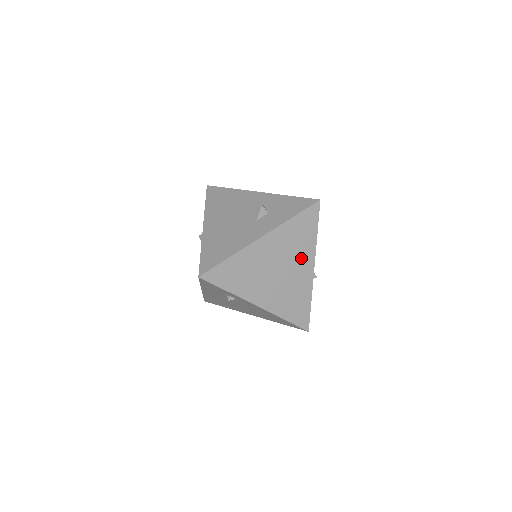
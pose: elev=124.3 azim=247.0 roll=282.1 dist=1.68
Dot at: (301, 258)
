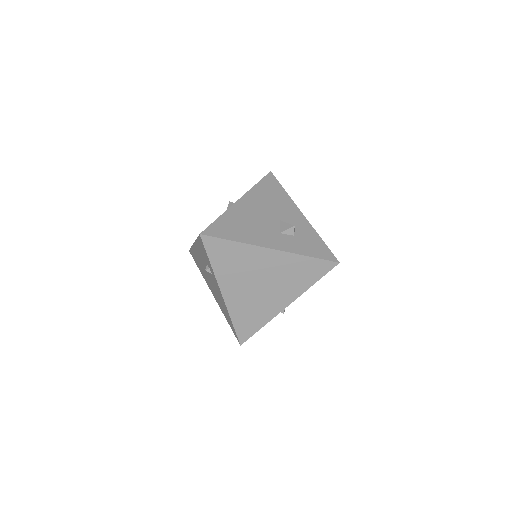
Dot at: (286, 290)
